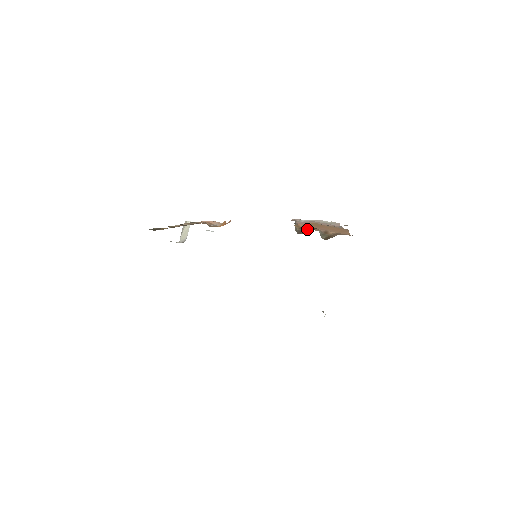
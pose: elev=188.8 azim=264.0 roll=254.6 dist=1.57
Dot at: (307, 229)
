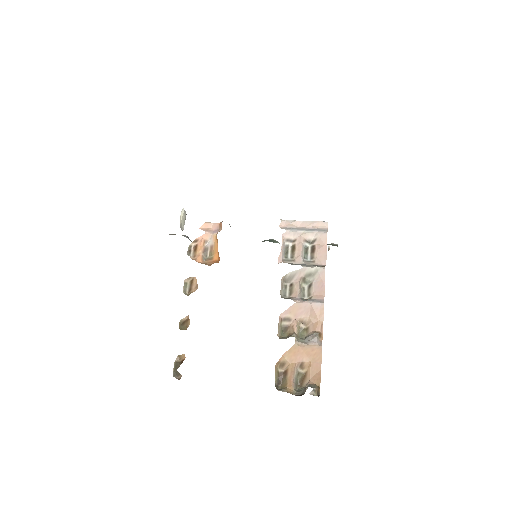
Dot at: (286, 366)
